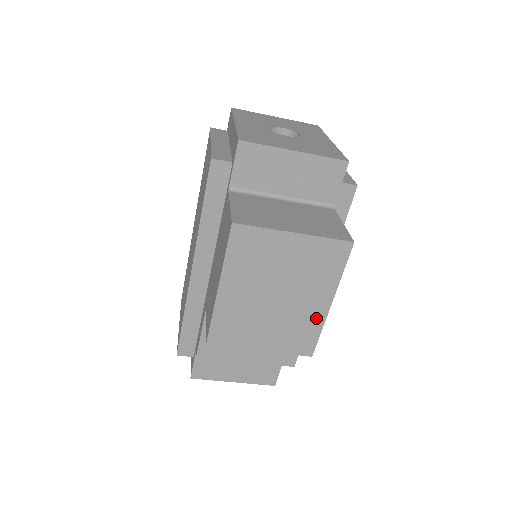
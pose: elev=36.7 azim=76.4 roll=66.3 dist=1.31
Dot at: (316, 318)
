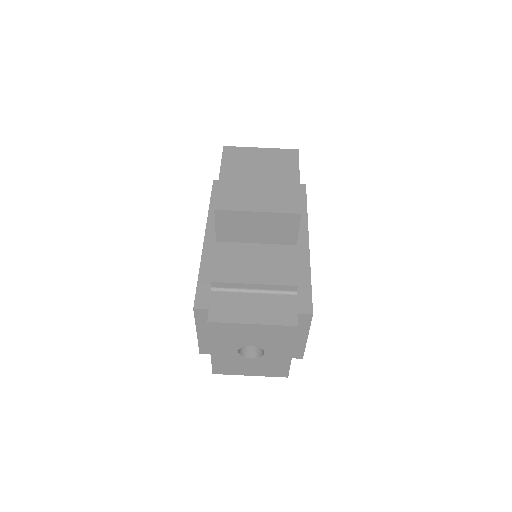
Dot at: (293, 188)
